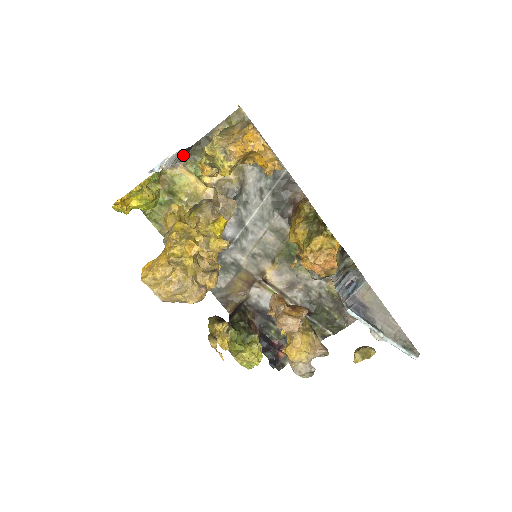
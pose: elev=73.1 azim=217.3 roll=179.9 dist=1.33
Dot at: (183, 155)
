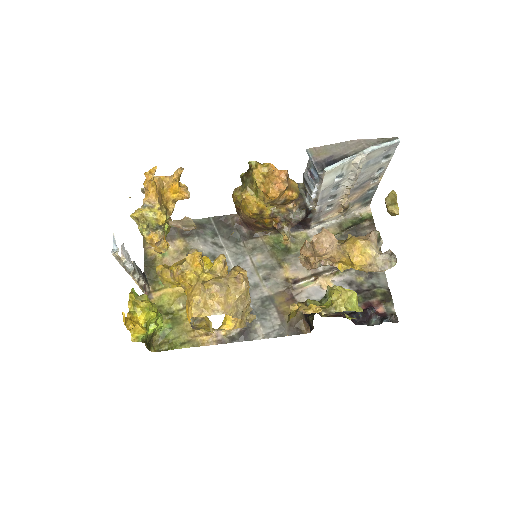
Dot at: (142, 276)
